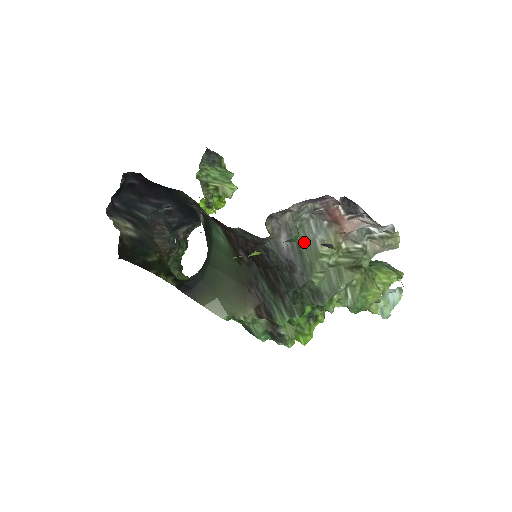
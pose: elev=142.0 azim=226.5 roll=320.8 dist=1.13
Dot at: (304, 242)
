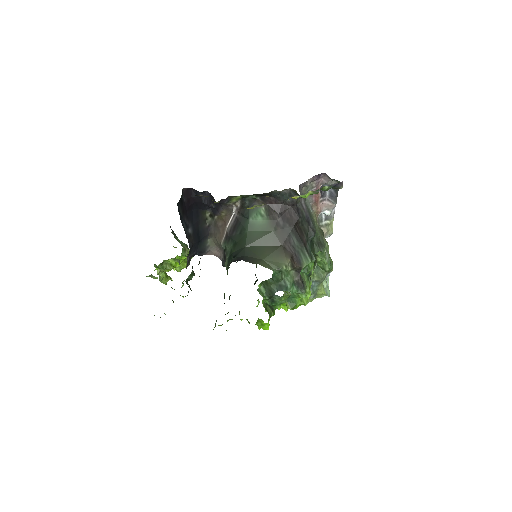
Dot at: (309, 210)
